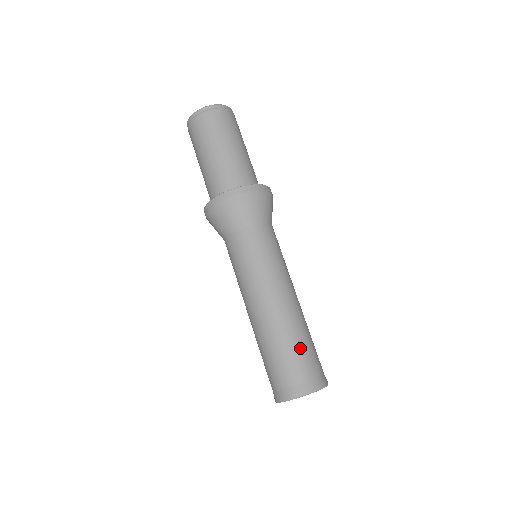
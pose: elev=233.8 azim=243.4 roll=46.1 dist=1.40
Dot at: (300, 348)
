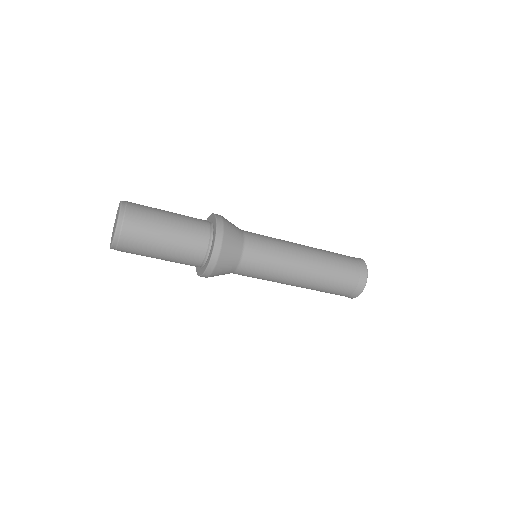
Dot at: (340, 271)
